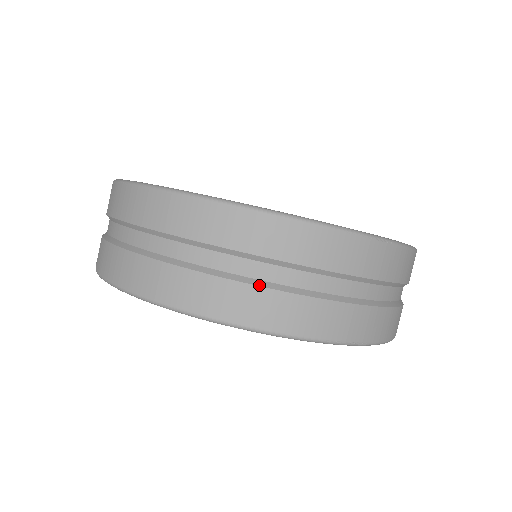
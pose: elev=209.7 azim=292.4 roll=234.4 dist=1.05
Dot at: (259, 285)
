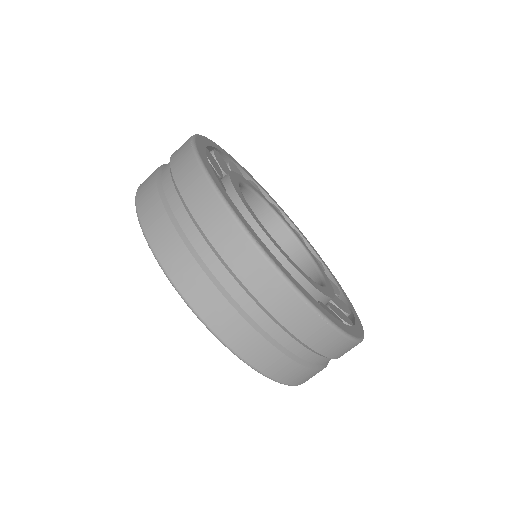
Dot at: (213, 282)
